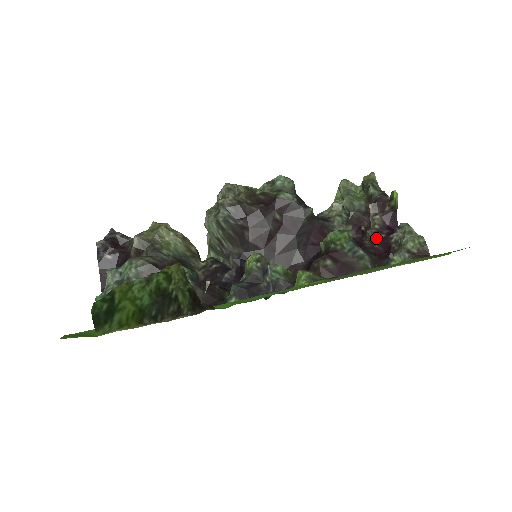
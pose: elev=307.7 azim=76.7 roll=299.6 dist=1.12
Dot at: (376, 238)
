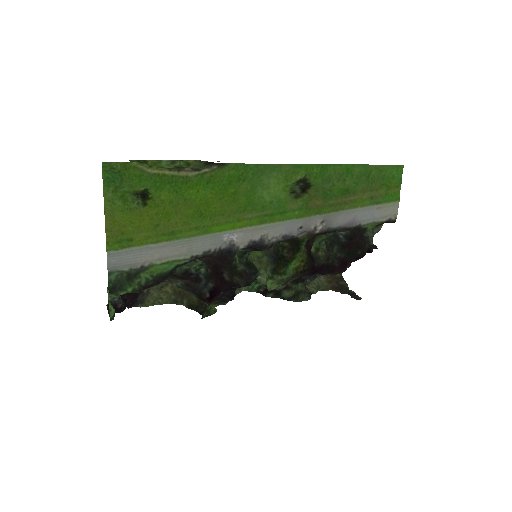
Dot at: occluded
